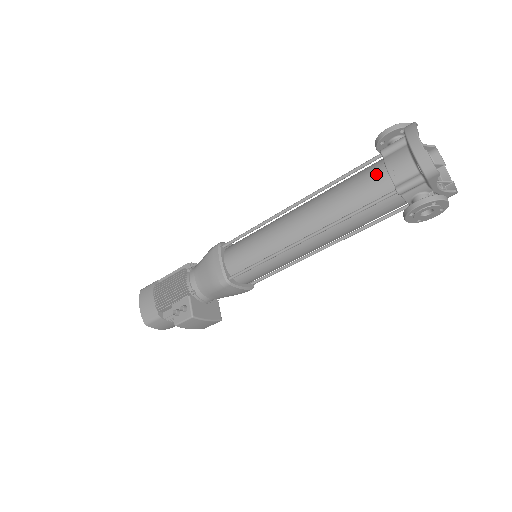
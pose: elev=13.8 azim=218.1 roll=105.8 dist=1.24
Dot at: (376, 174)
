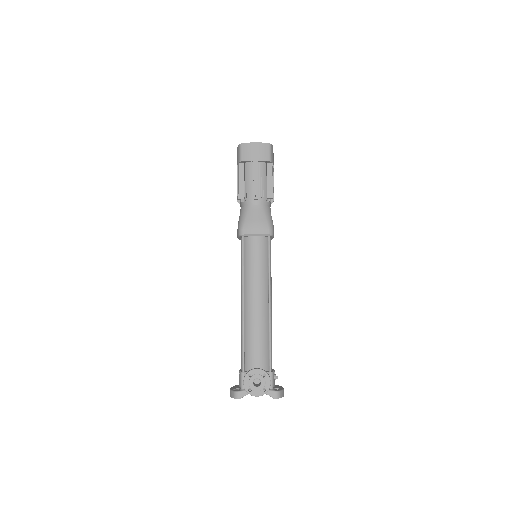
Dot at: (241, 363)
